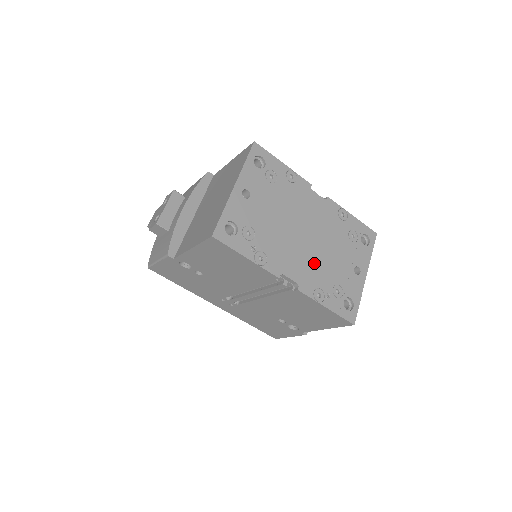
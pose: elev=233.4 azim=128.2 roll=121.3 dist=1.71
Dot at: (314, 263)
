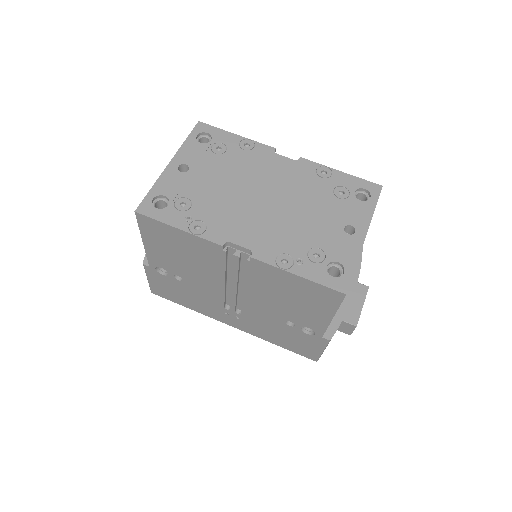
Dot at: (277, 227)
